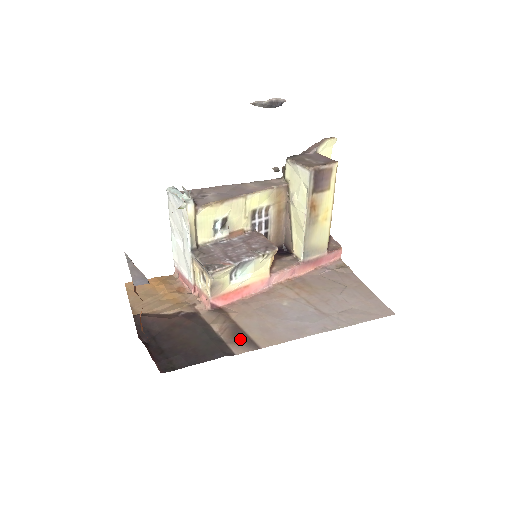
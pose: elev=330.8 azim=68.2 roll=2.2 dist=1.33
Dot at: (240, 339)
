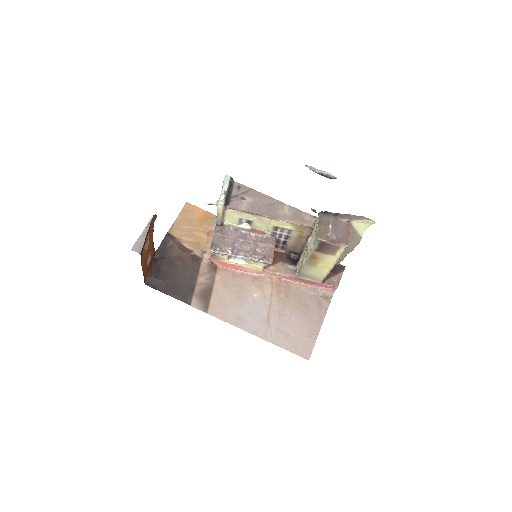
Dot at: (203, 298)
